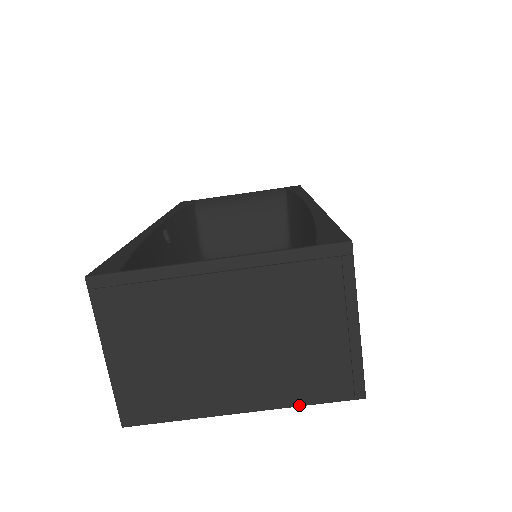
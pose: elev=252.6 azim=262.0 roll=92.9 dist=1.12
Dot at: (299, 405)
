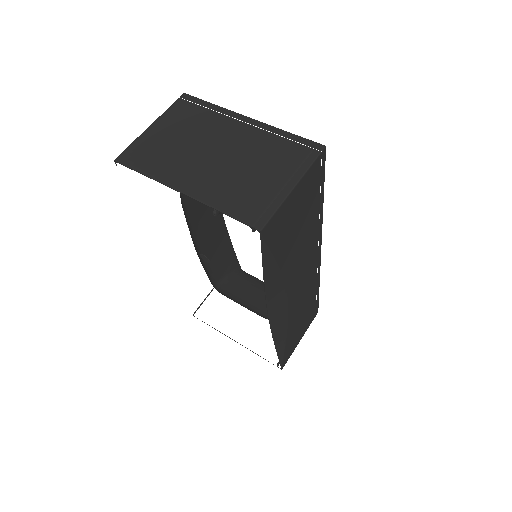
Dot at: (217, 209)
